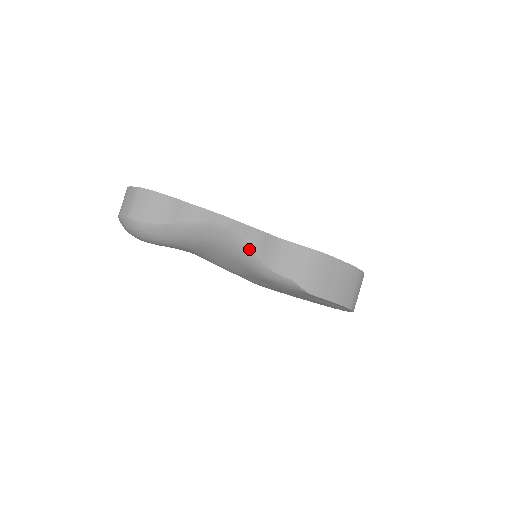
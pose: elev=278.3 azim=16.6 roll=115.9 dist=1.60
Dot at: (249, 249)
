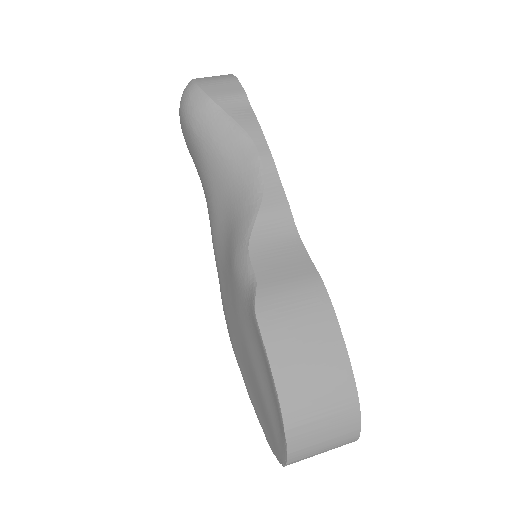
Dot at: (253, 202)
